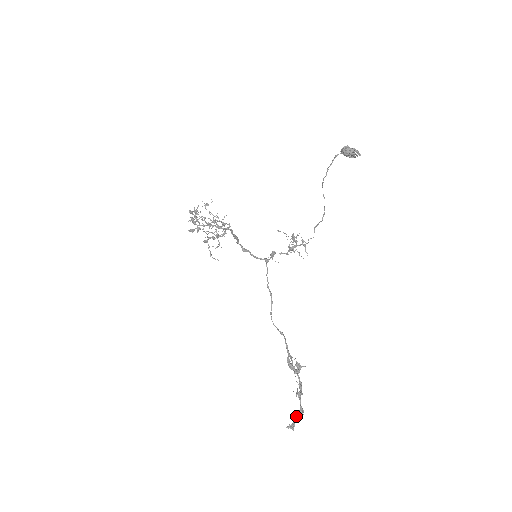
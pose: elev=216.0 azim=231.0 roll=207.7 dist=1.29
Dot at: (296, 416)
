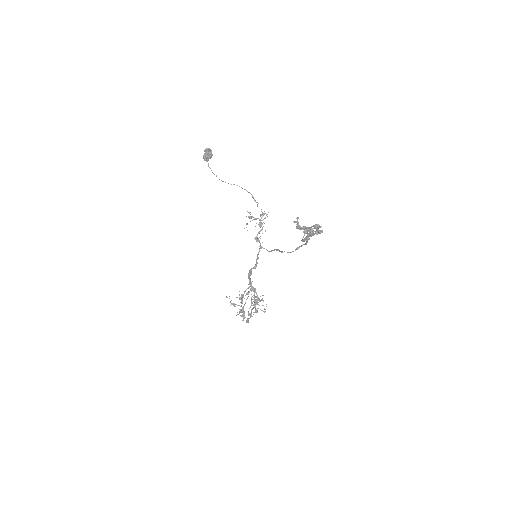
Dot at: (308, 227)
